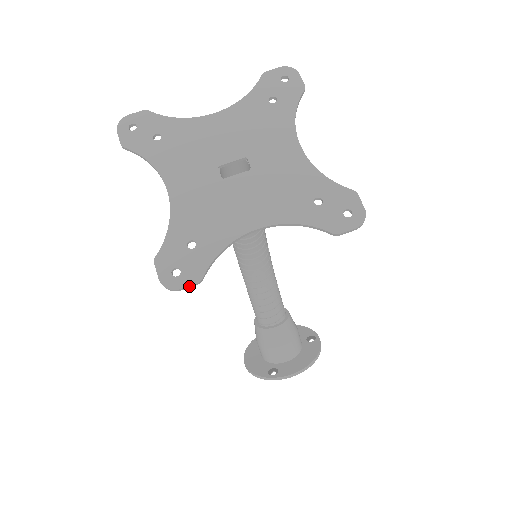
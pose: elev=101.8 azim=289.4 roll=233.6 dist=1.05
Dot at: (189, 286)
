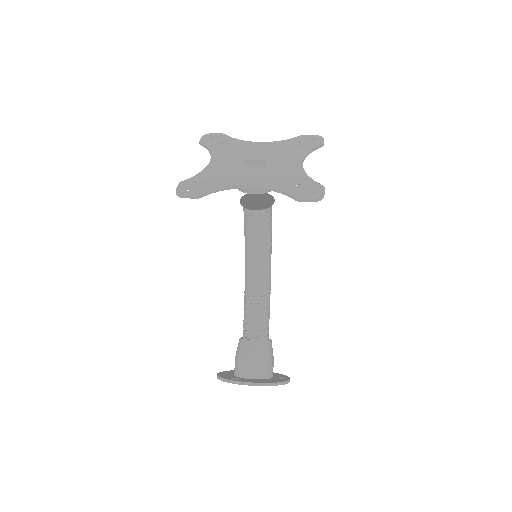
Dot at: (191, 196)
